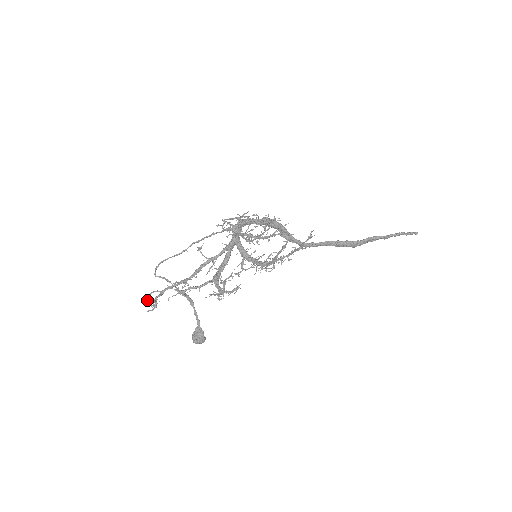
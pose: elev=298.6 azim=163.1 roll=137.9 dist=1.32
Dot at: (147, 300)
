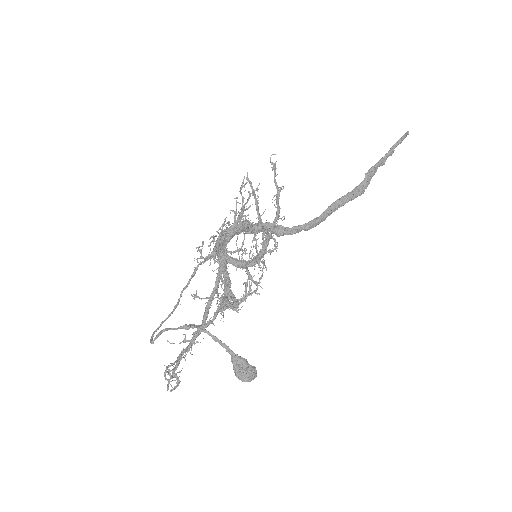
Dot at: (167, 385)
